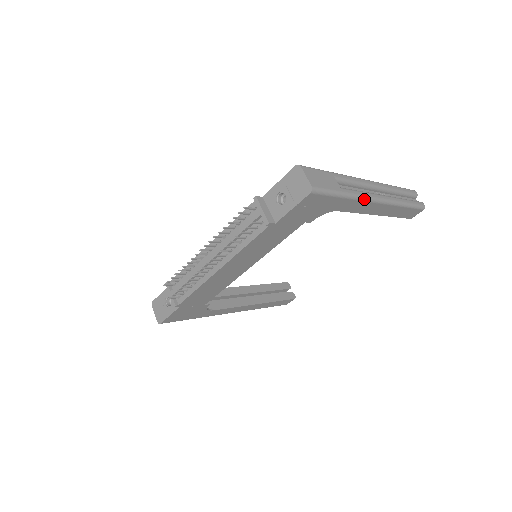
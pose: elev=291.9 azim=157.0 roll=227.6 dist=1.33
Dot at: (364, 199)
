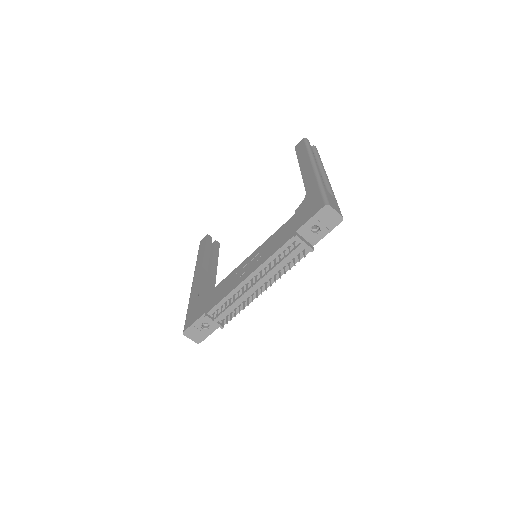
Dot at: occluded
